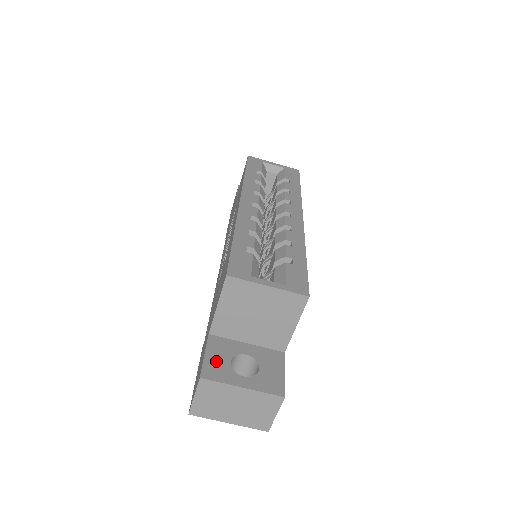
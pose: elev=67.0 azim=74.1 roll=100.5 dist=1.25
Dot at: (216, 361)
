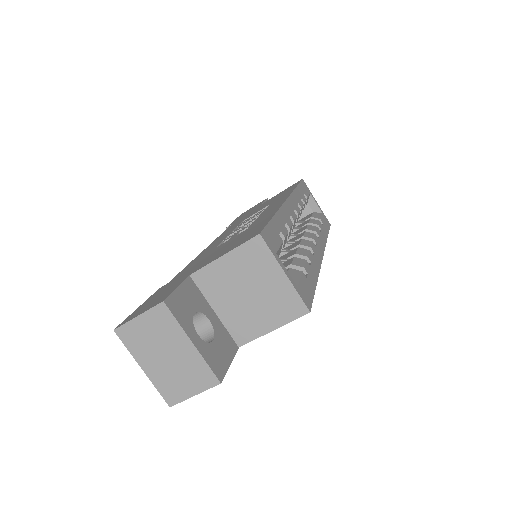
Dot at: (184, 301)
